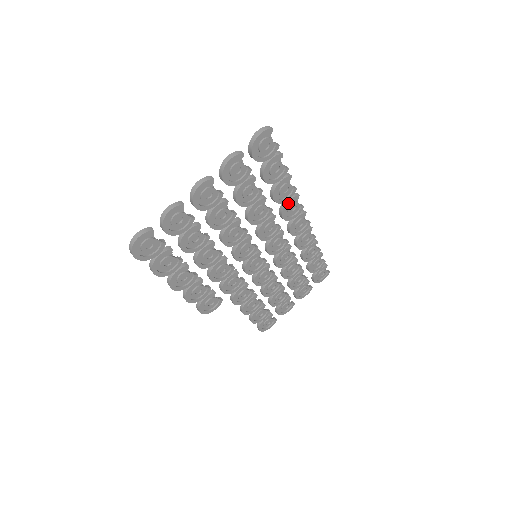
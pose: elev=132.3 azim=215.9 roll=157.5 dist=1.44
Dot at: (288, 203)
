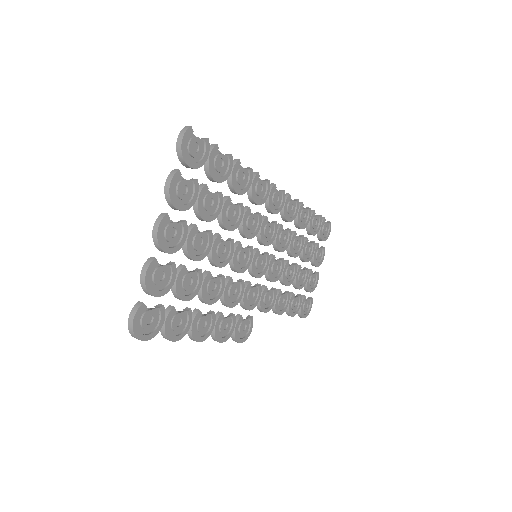
Dot at: (253, 187)
